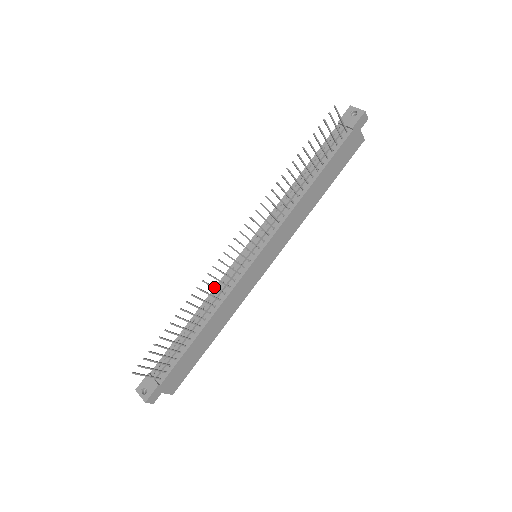
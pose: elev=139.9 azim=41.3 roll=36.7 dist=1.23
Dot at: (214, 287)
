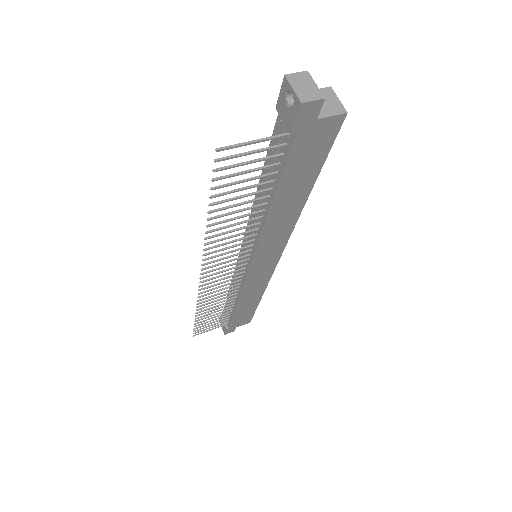
Dot at: (218, 294)
